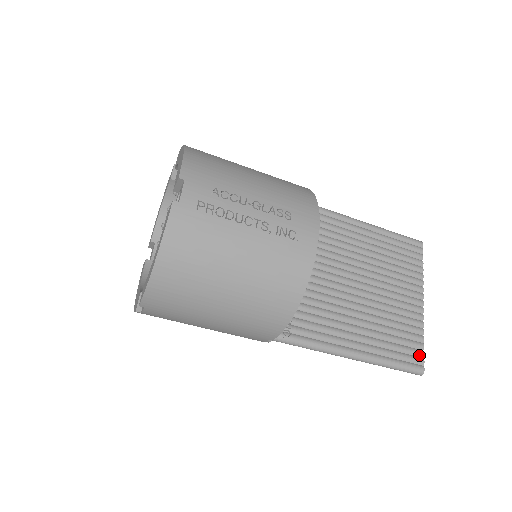
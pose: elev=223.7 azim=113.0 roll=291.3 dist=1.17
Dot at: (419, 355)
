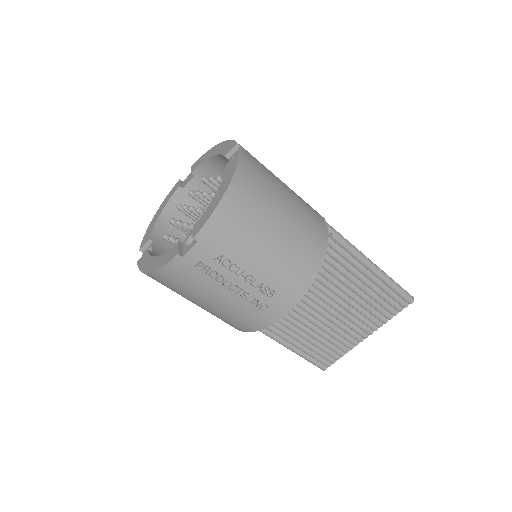
Dot at: (330, 362)
